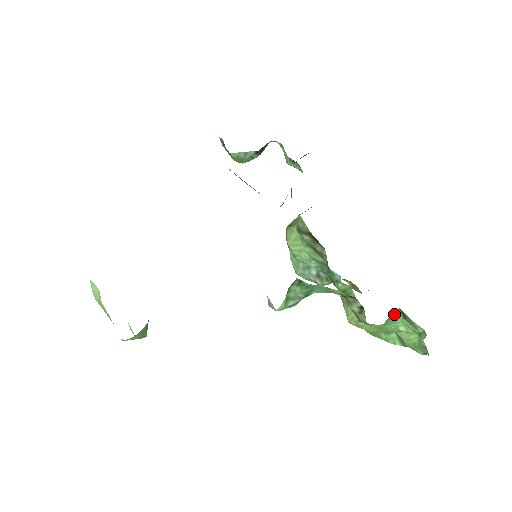
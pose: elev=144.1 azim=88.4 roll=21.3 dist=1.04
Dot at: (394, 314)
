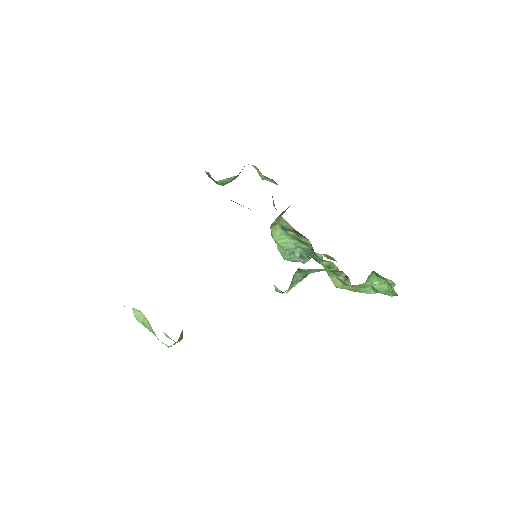
Dot at: (370, 275)
